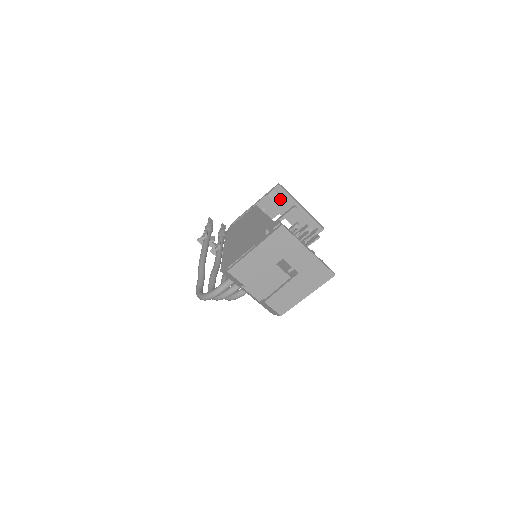
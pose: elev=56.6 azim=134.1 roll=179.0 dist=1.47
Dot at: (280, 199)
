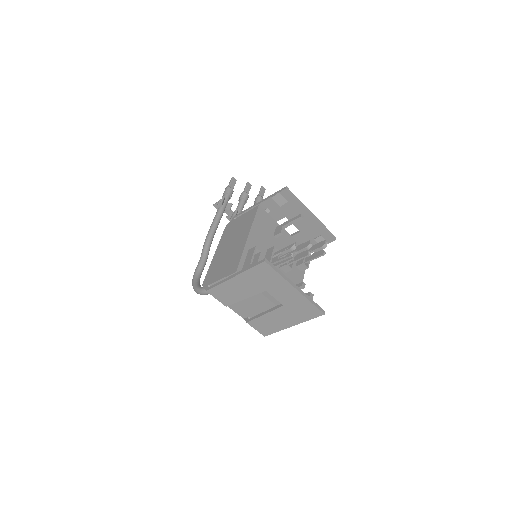
Dot at: (287, 203)
